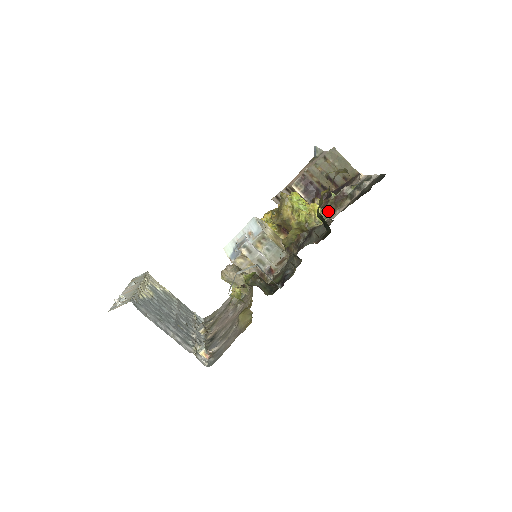
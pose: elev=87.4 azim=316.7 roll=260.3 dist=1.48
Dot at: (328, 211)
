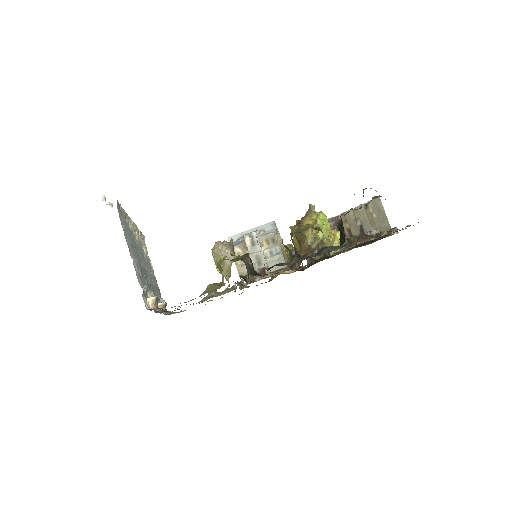
Dot at: (348, 244)
